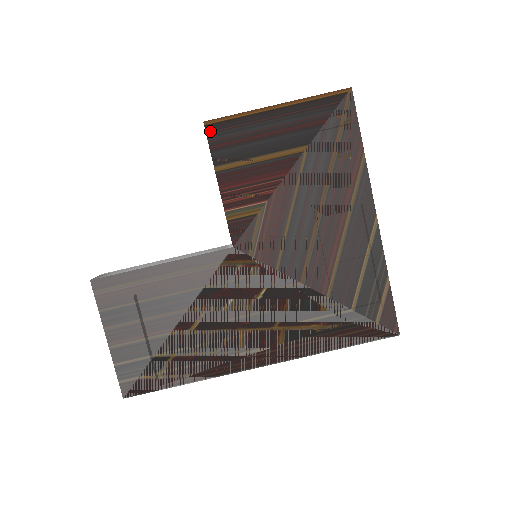
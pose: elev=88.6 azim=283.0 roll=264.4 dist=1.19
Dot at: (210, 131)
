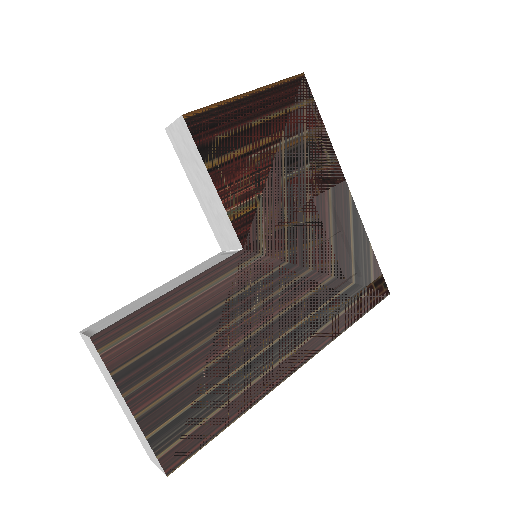
Dot at: (191, 125)
